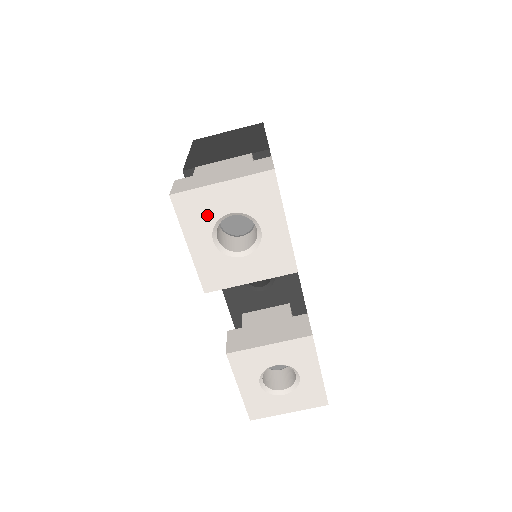
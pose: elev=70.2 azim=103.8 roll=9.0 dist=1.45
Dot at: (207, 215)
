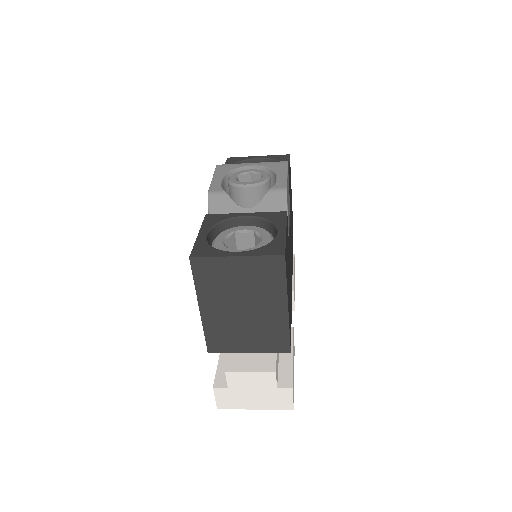
Dot at: occluded
